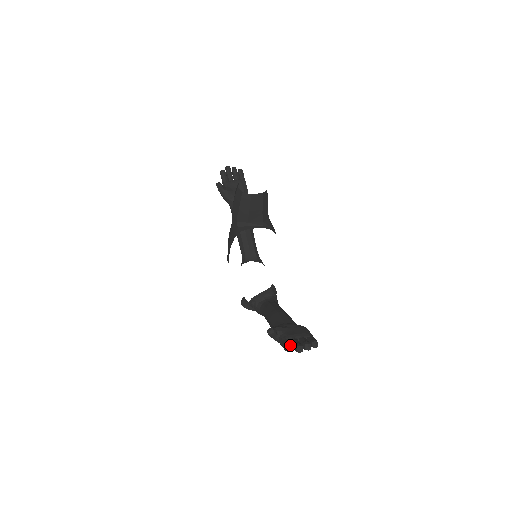
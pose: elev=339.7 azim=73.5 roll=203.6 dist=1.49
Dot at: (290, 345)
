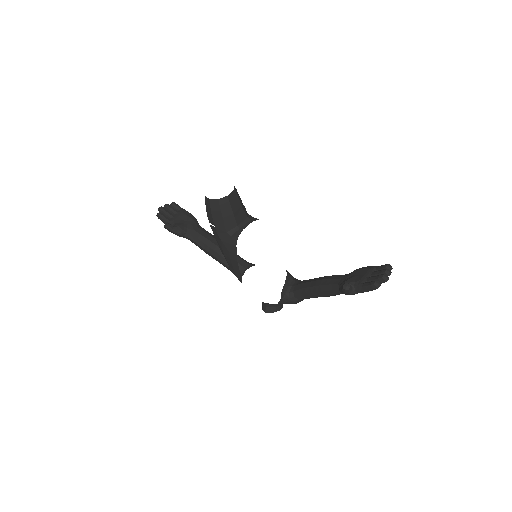
Dot at: (375, 281)
